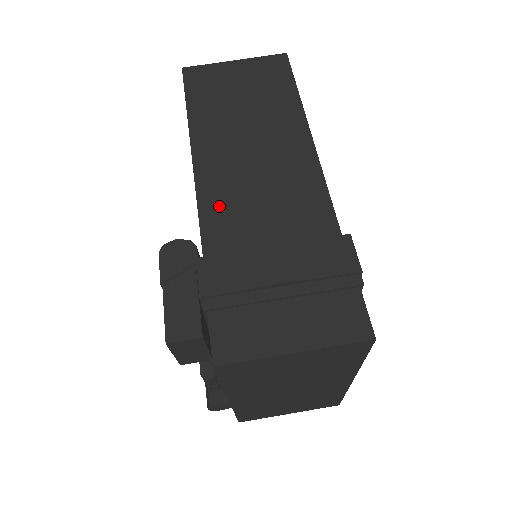
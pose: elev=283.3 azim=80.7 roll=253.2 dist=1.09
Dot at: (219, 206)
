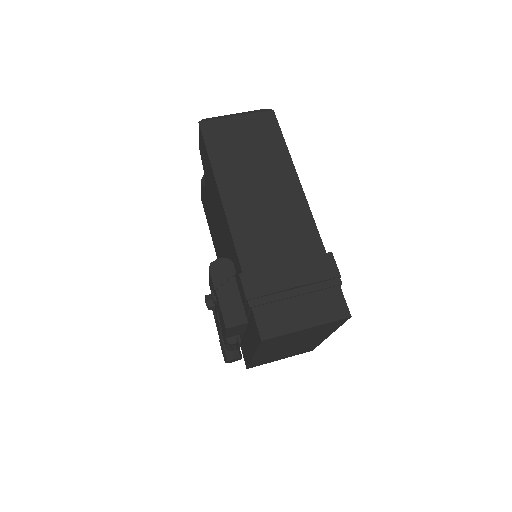
Dot at: (246, 235)
